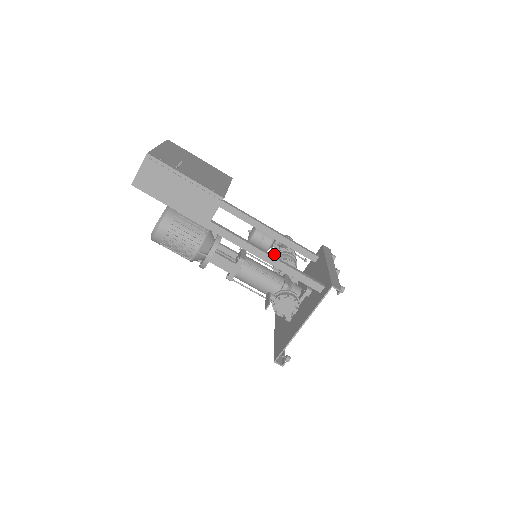
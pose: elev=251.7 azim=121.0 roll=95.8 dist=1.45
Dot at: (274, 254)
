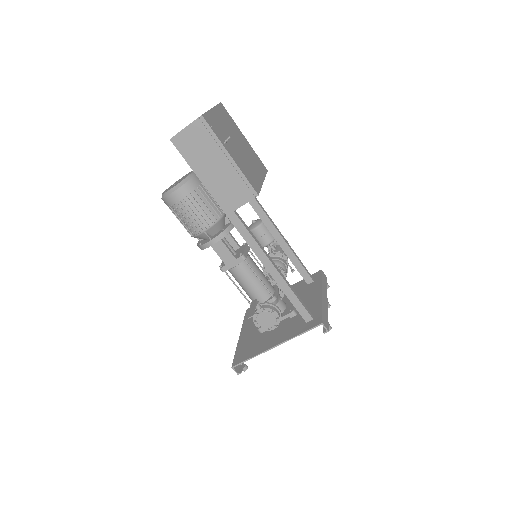
Dot at: occluded
